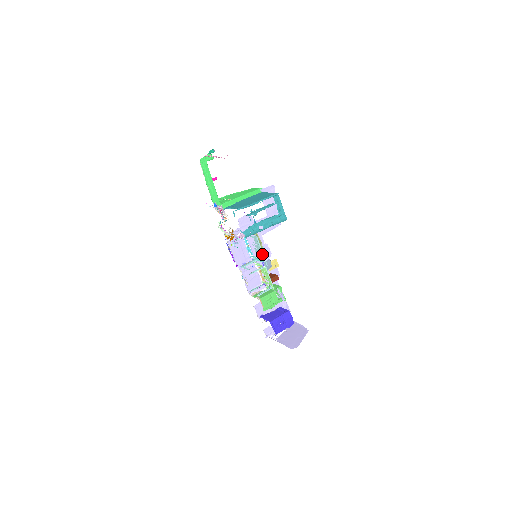
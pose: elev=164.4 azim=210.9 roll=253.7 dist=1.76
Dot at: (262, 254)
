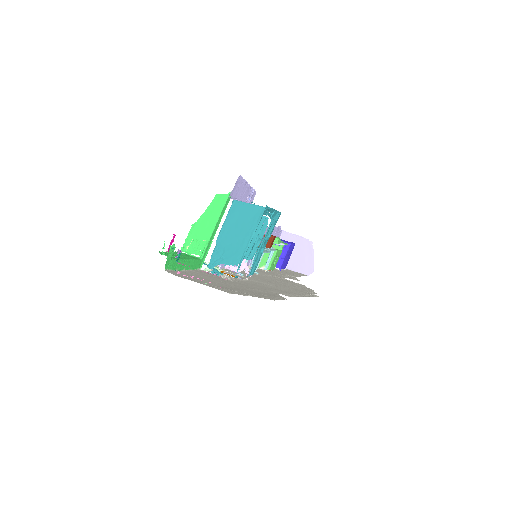
Dot at: occluded
